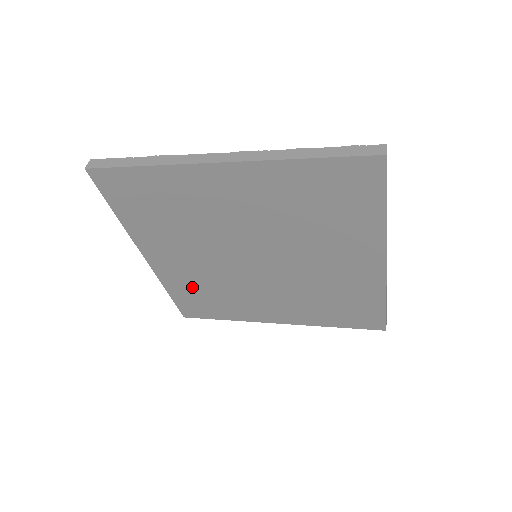
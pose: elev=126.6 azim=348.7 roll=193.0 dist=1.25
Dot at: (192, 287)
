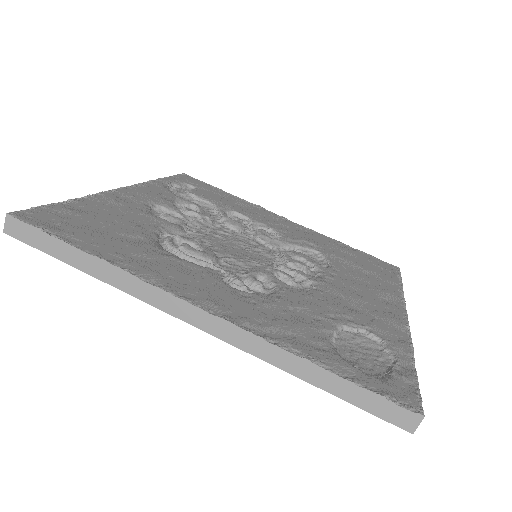
Dot at: occluded
